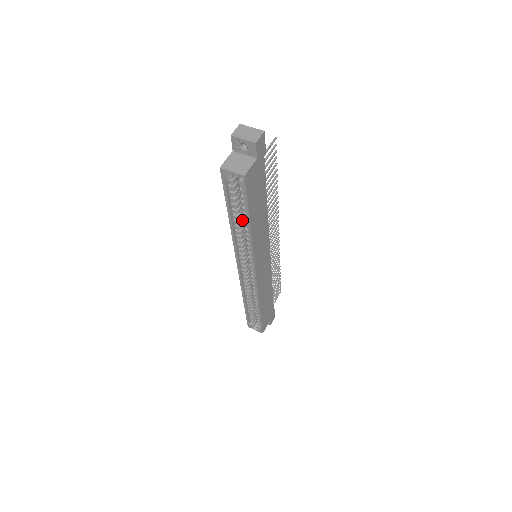
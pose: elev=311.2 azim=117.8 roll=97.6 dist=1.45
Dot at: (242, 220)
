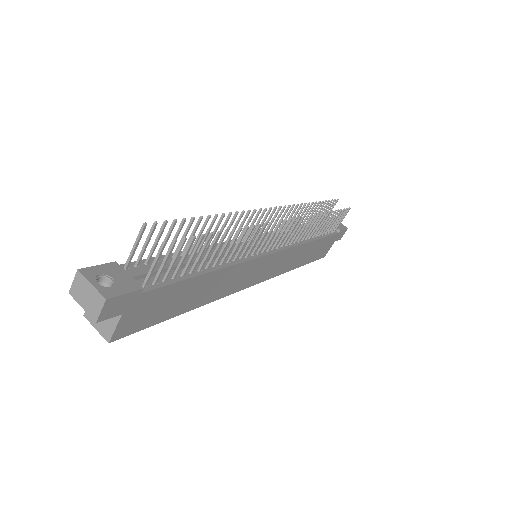
Dot at: occluded
